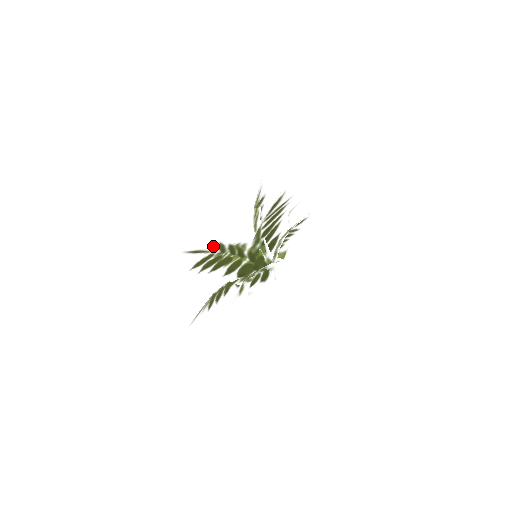
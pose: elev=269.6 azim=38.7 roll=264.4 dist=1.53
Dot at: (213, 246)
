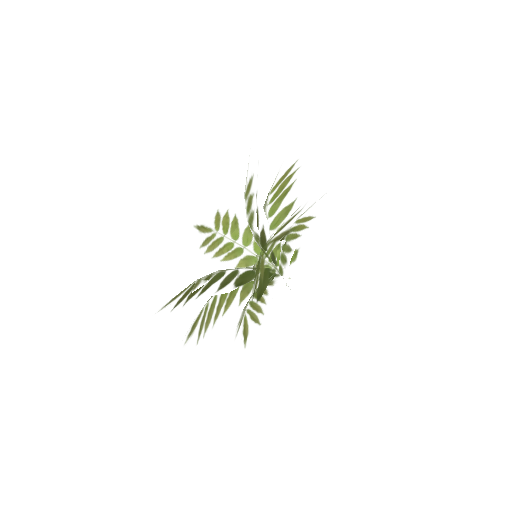
Dot at: (197, 284)
